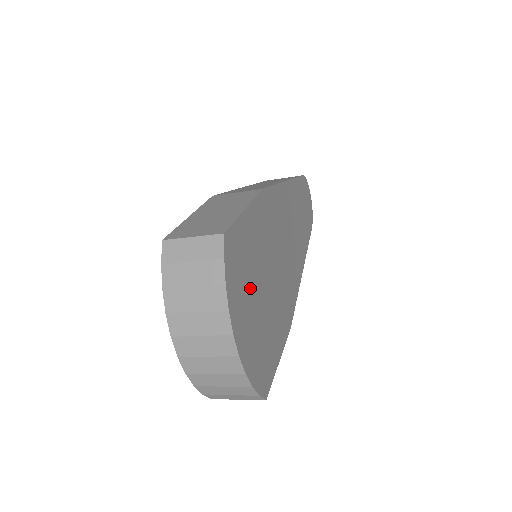
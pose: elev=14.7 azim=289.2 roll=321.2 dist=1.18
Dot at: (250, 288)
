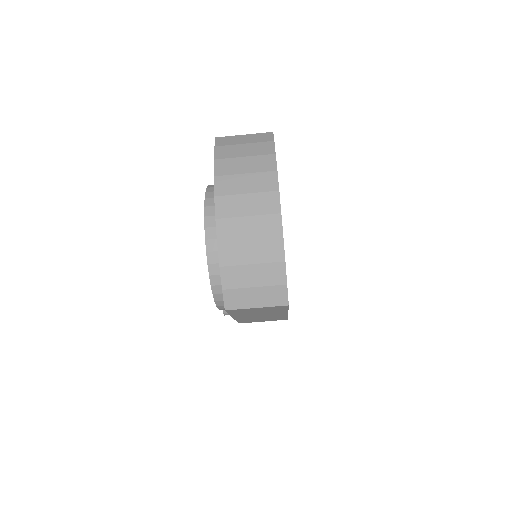
Dot at: occluded
